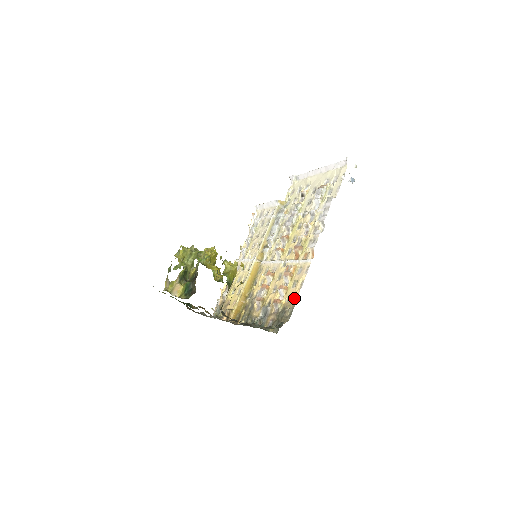
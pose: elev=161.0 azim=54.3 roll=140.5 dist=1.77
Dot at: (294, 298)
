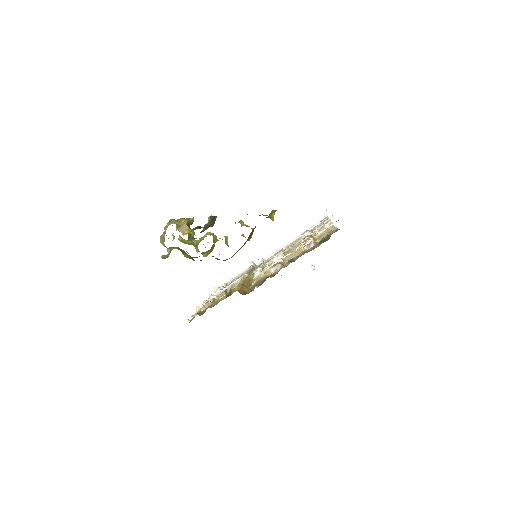
Dot at: (332, 230)
